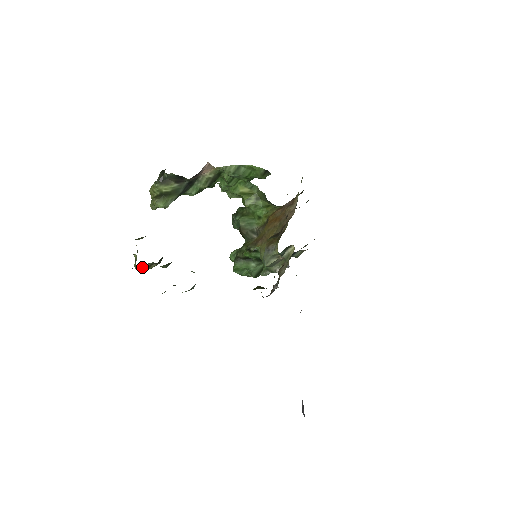
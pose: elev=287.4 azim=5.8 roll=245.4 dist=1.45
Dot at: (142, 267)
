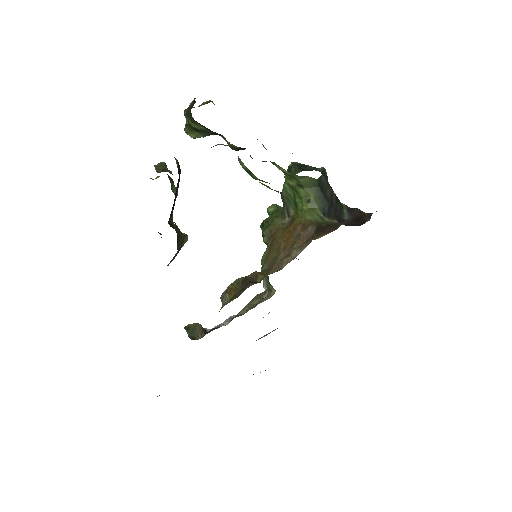
Dot at: occluded
